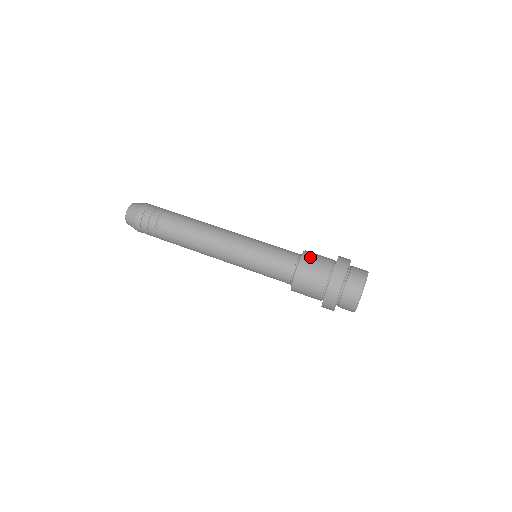
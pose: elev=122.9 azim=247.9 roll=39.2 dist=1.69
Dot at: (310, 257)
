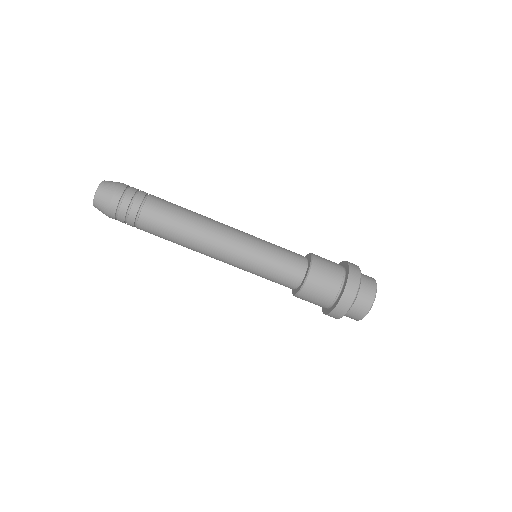
Dot at: (310, 291)
